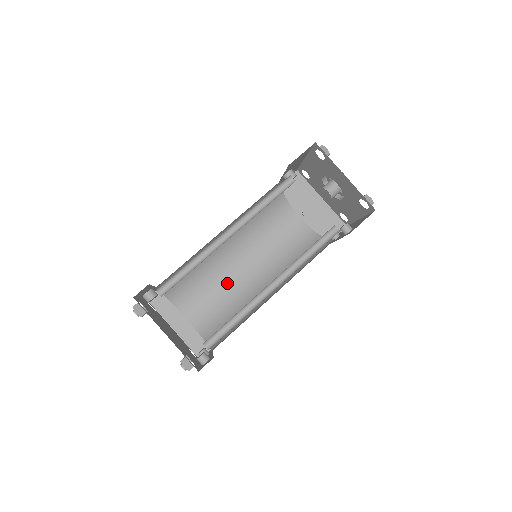
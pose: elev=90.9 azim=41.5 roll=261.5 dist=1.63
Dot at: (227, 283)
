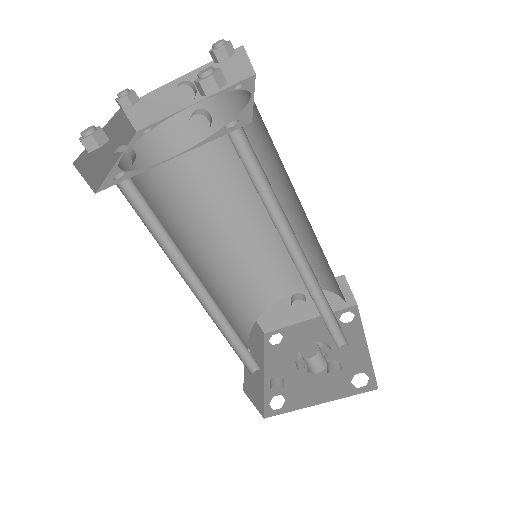
Dot at: (174, 235)
